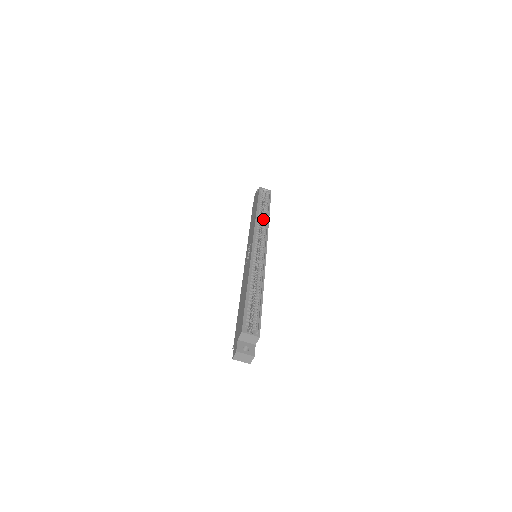
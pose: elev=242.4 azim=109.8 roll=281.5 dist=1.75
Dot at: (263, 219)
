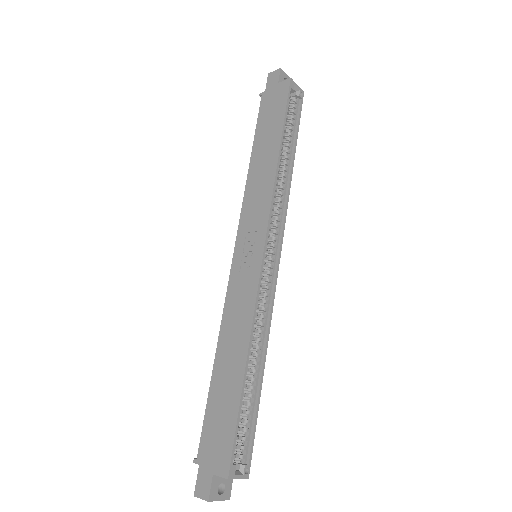
Dot at: (283, 170)
